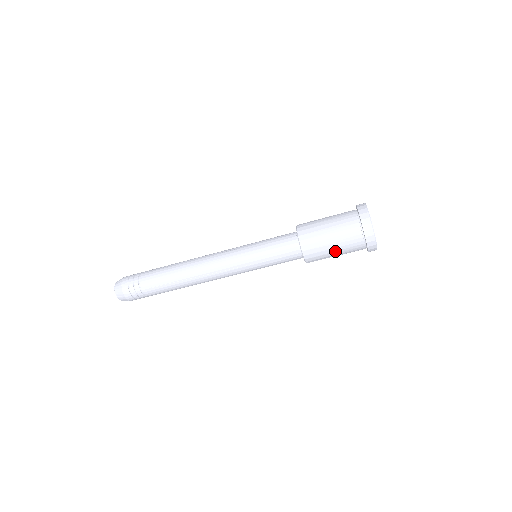
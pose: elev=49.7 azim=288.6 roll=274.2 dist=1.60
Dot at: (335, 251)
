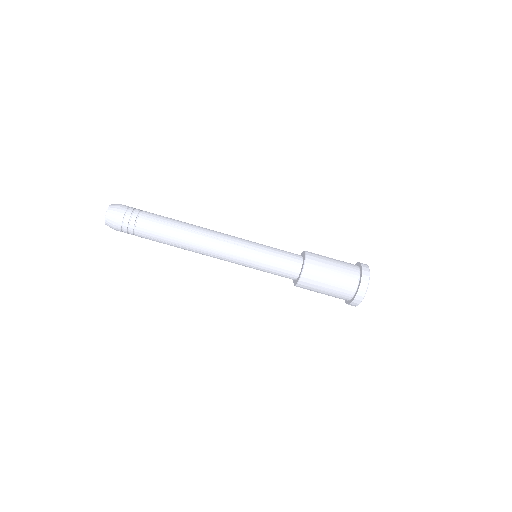
Dot at: (322, 293)
